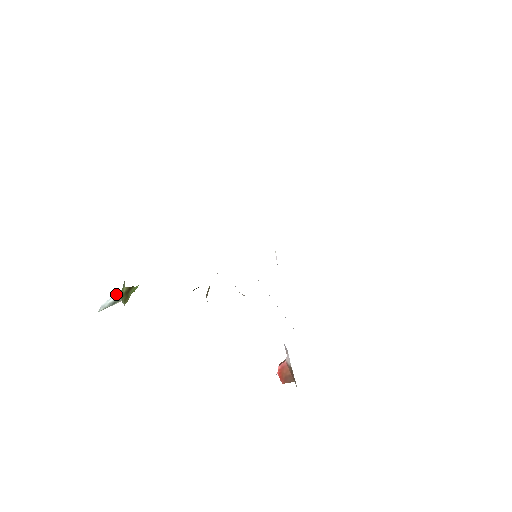
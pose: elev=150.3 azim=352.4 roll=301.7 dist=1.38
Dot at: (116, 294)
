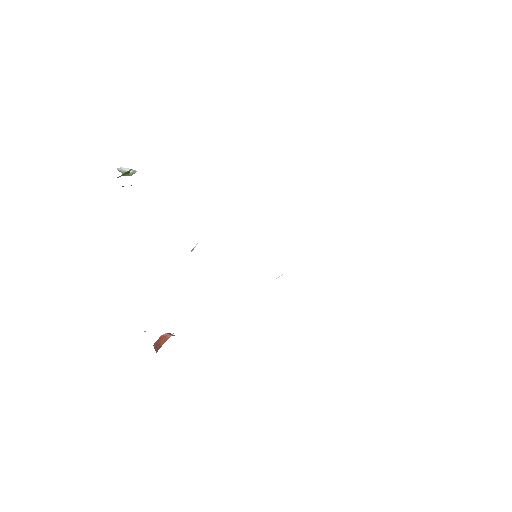
Dot at: (133, 170)
